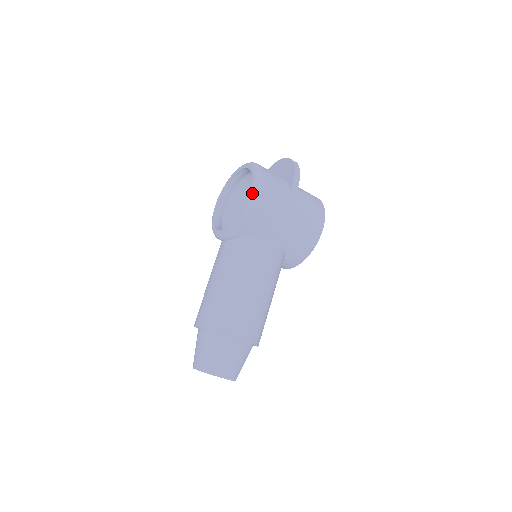
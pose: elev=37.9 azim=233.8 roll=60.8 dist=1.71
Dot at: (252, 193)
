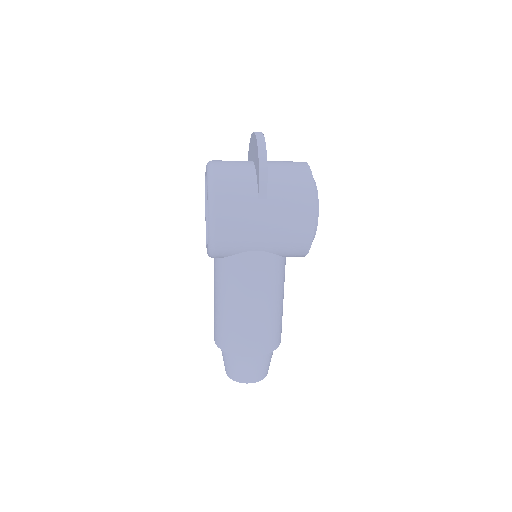
Dot at: (208, 223)
